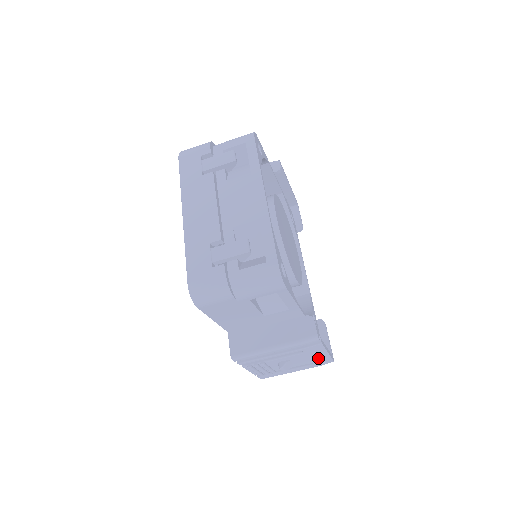
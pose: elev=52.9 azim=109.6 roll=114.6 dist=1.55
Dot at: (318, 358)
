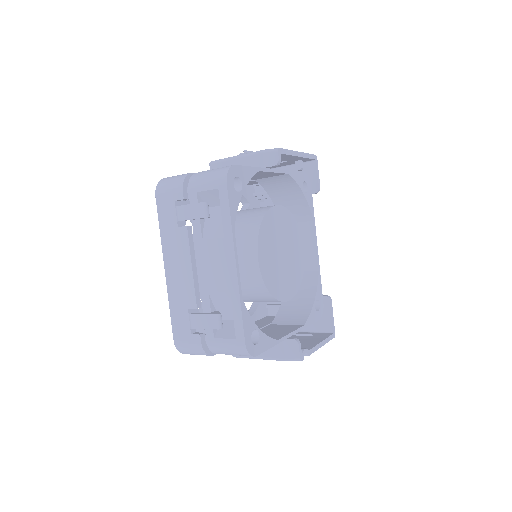
Dot at: occluded
